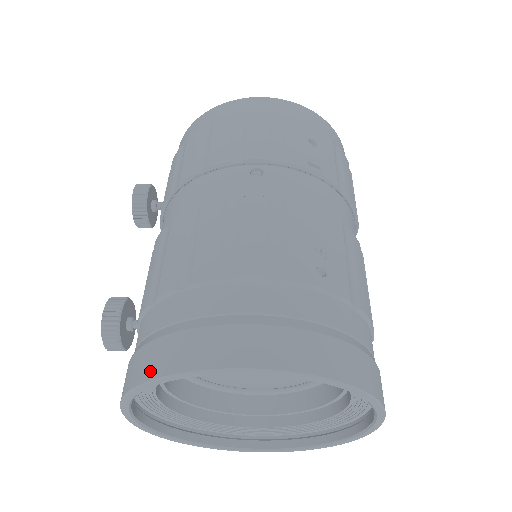
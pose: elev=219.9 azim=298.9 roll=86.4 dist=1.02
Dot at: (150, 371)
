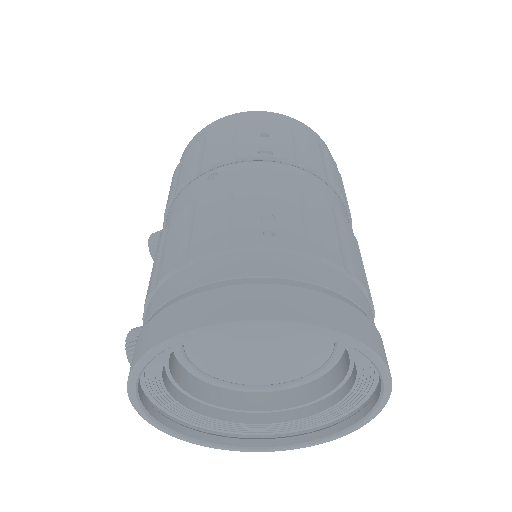
Dot at: (132, 364)
